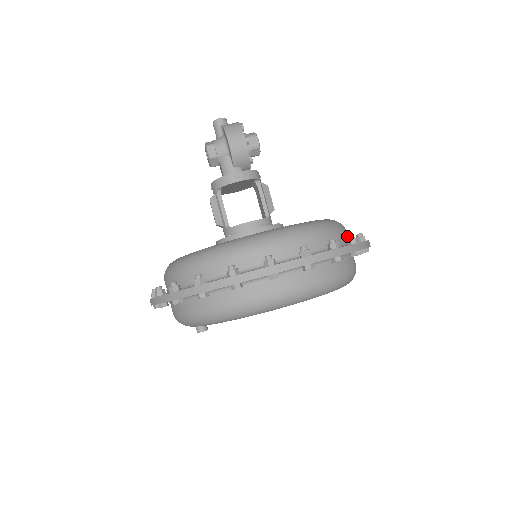
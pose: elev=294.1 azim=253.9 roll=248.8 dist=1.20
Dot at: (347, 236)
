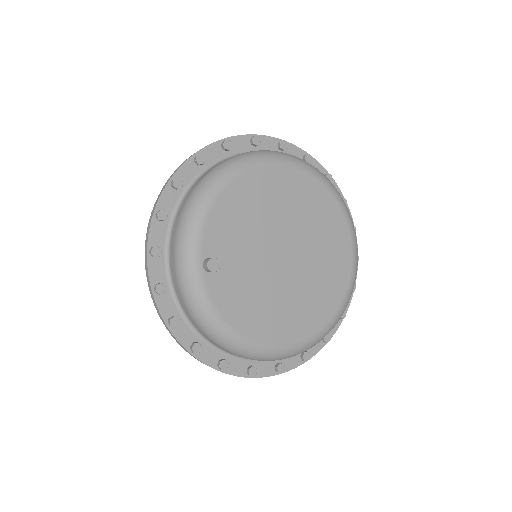
Dot at: occluded
